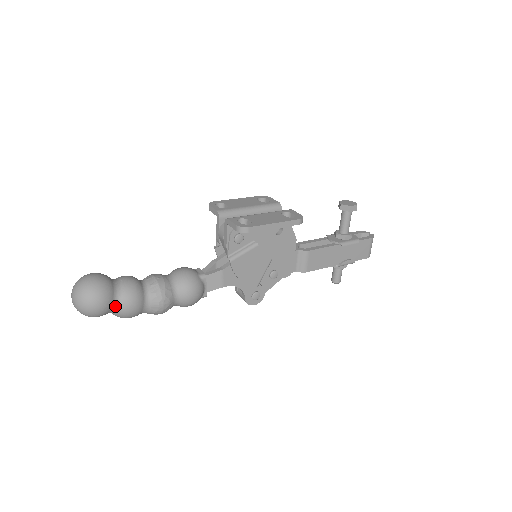
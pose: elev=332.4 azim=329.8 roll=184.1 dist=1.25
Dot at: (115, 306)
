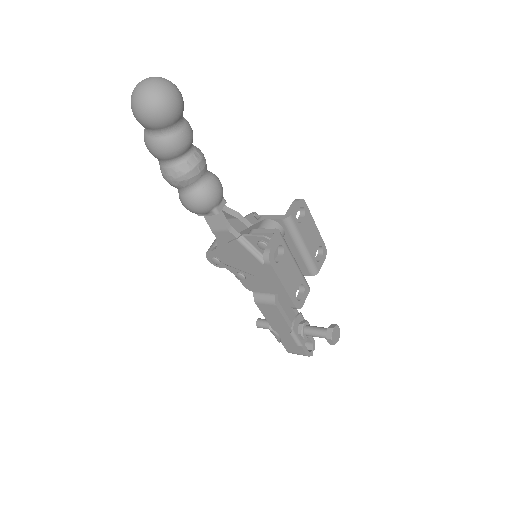
Dot at: (151, 132)
